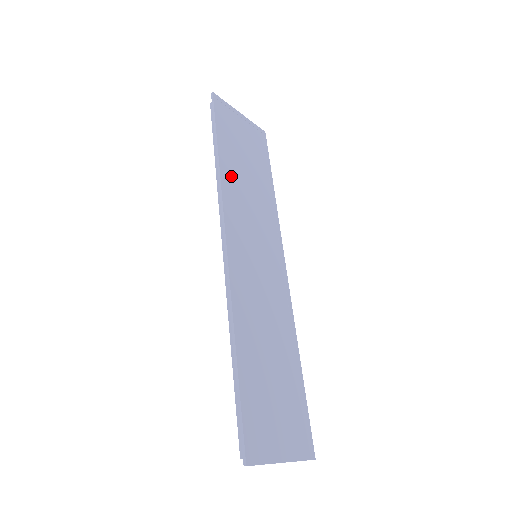
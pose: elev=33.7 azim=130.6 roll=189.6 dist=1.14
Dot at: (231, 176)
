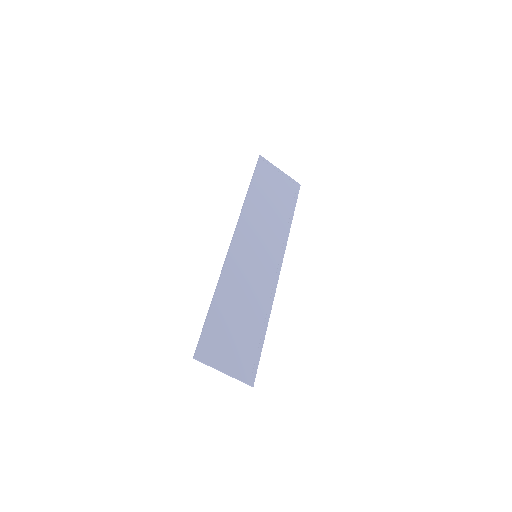
Dot at: (254, 205)
